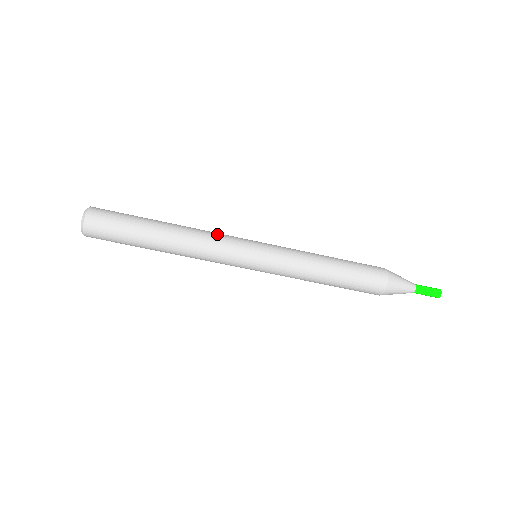
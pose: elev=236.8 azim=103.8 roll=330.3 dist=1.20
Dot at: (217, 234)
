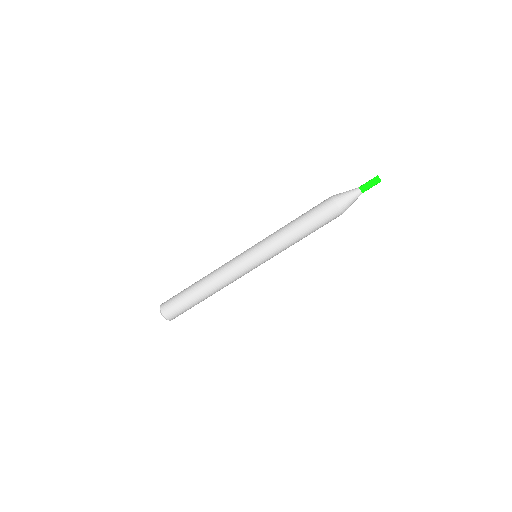
Dot at: occluded
